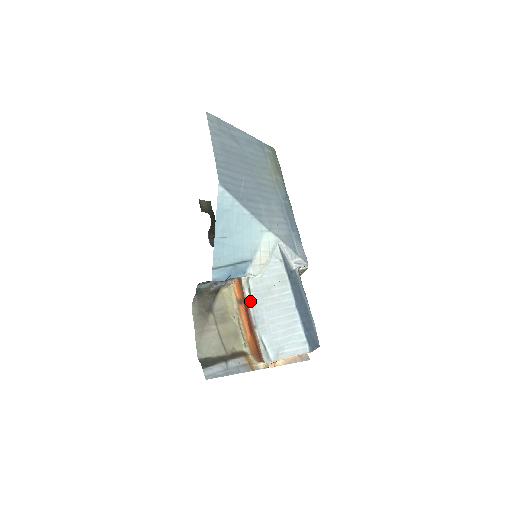
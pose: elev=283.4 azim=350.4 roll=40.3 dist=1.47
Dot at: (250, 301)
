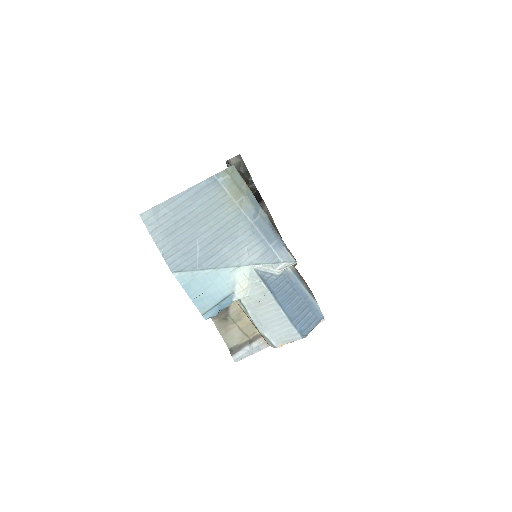
Dot at: (247, 313)
